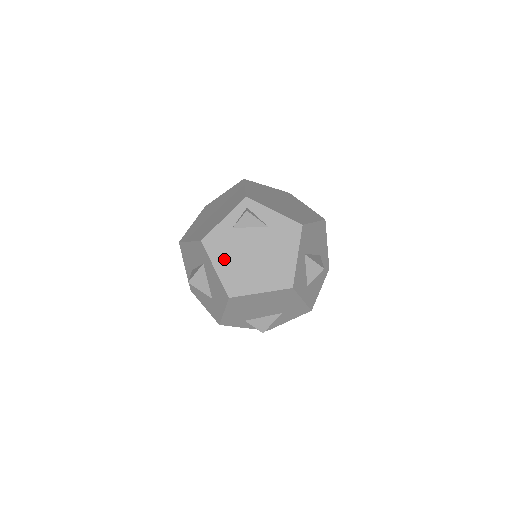
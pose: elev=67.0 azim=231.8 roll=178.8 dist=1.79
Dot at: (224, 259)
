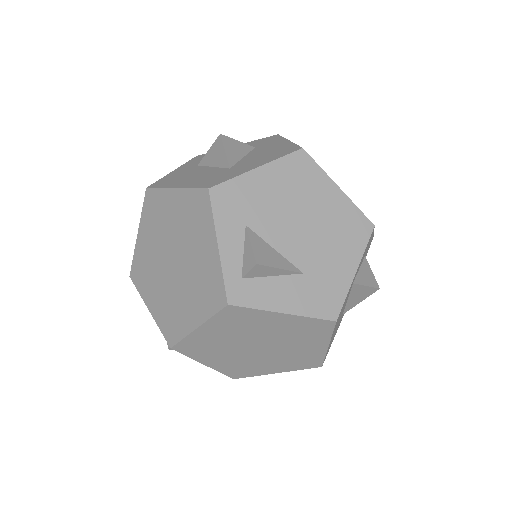
Dot at: occluded
